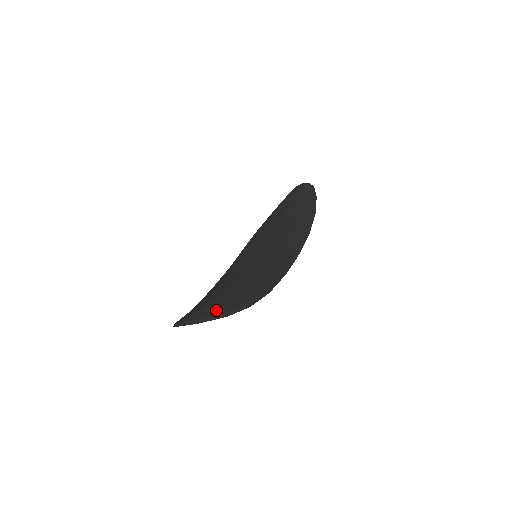
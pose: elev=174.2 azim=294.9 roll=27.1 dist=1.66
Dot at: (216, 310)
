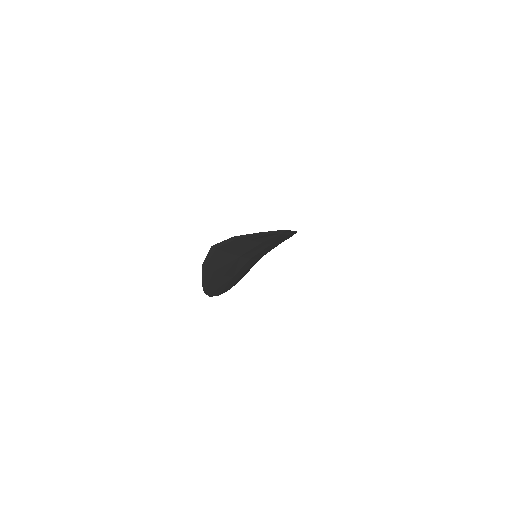
Dot at: occluded
